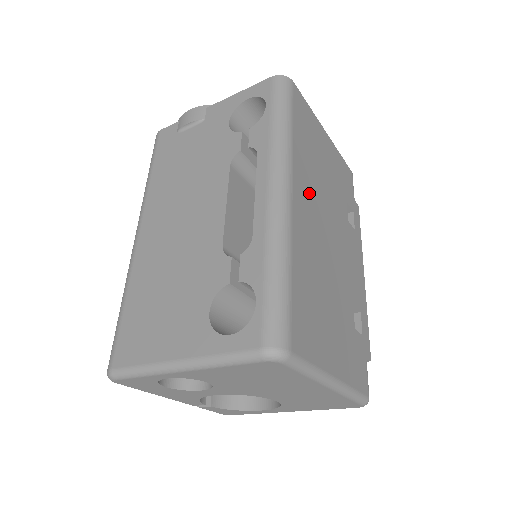
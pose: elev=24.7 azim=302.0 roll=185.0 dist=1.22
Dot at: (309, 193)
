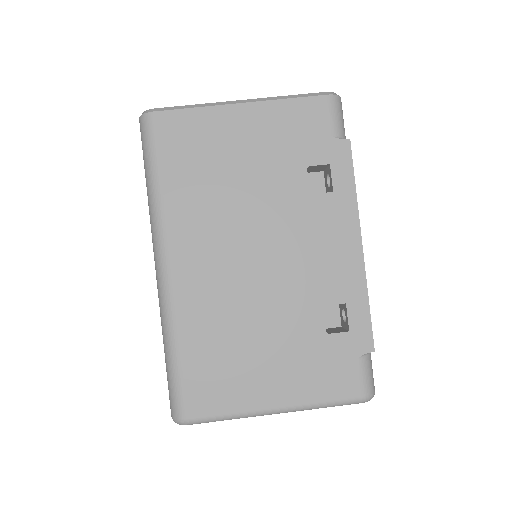
Dot at: (204, 236)
